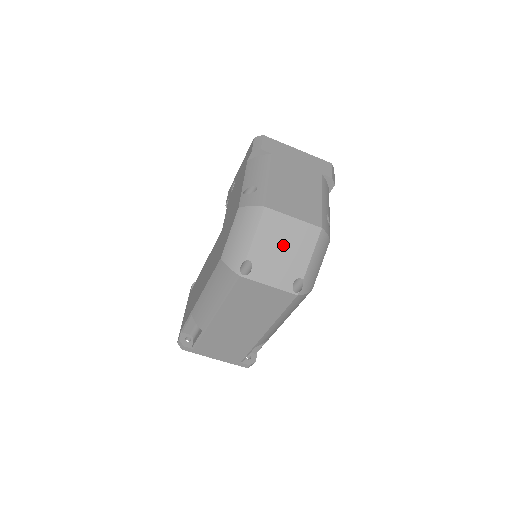
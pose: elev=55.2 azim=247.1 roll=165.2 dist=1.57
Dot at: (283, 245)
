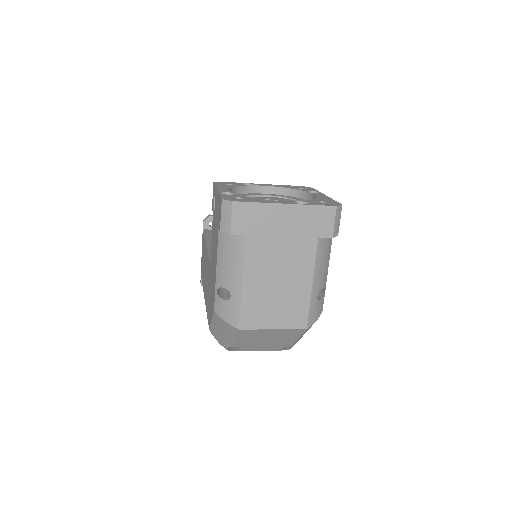
Dot at: (266, 339)
